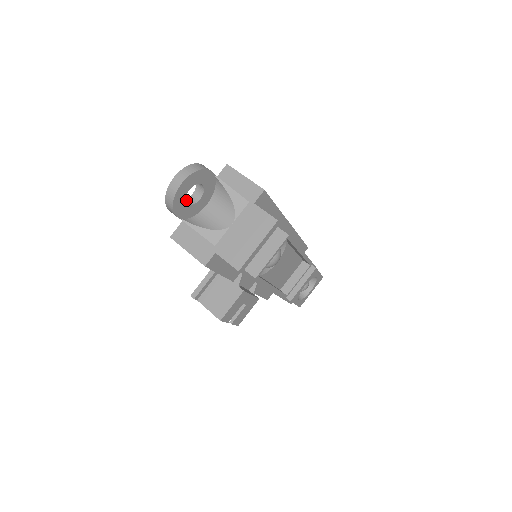
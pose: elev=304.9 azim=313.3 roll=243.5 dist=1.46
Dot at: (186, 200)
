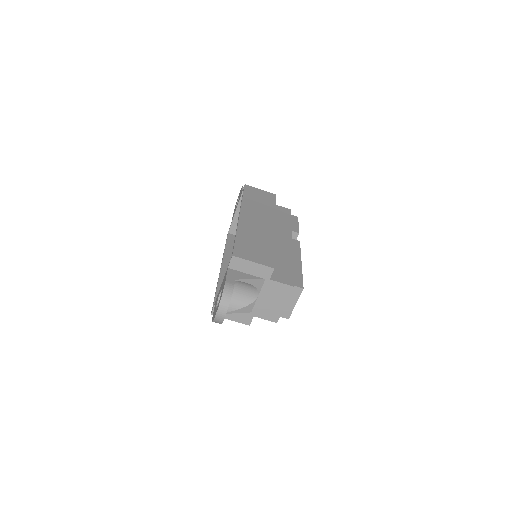
Dot at: occluded
